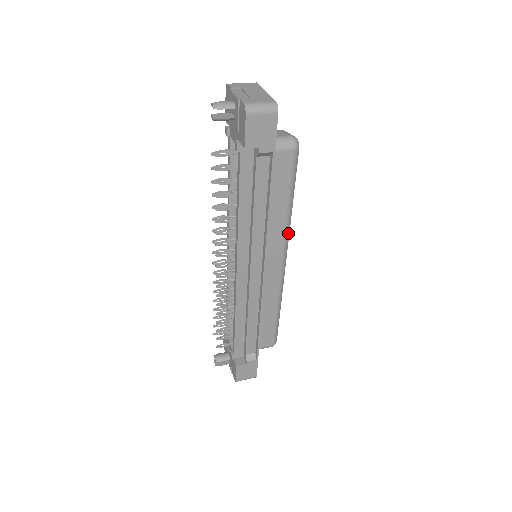
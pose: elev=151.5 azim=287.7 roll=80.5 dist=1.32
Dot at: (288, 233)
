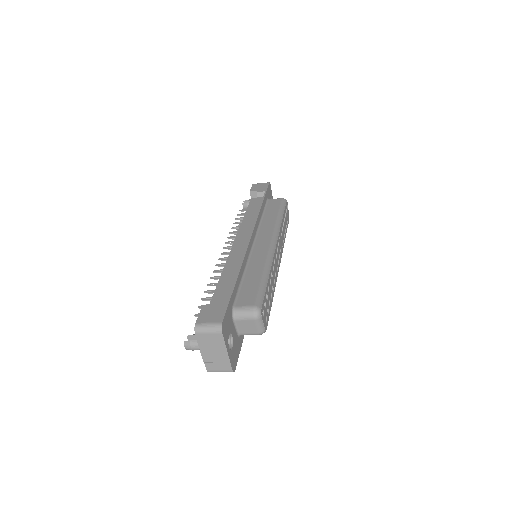
Dot at: (278, 229)
